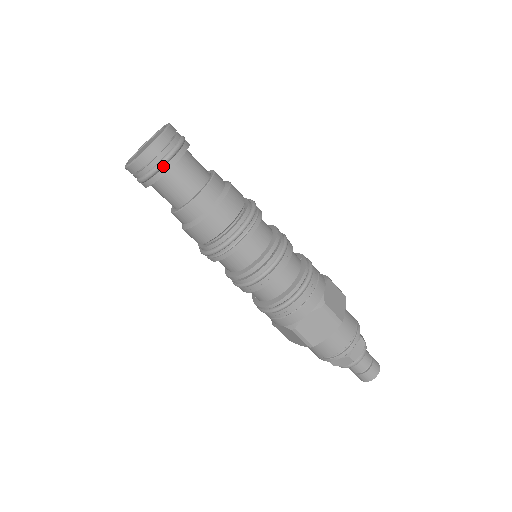
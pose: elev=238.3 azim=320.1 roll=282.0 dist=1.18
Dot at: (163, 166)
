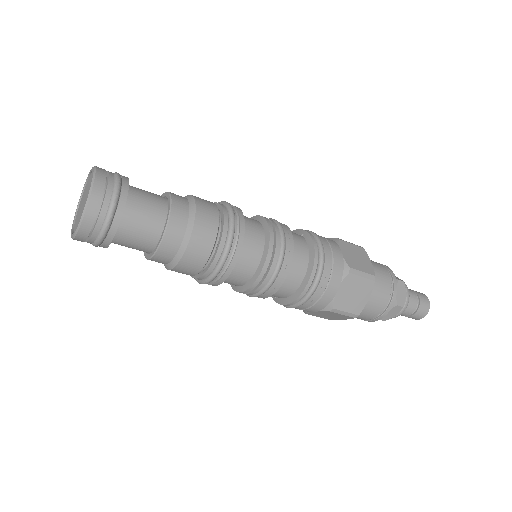
Dot at: (113, 217)
